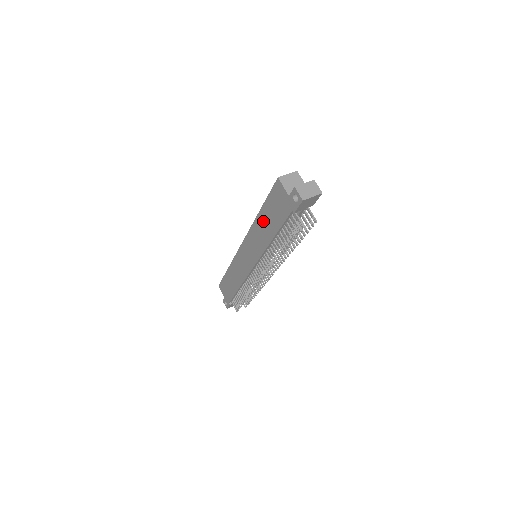
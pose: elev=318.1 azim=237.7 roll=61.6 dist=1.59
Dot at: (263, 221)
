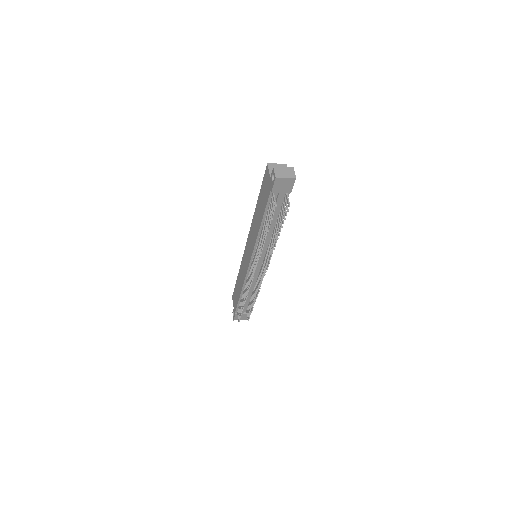
Dot at: (258, 211)
